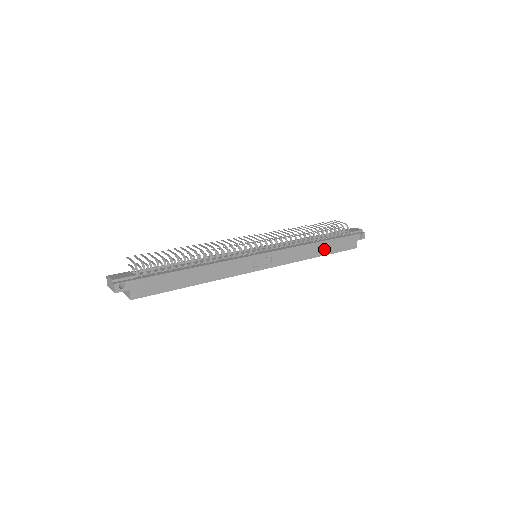
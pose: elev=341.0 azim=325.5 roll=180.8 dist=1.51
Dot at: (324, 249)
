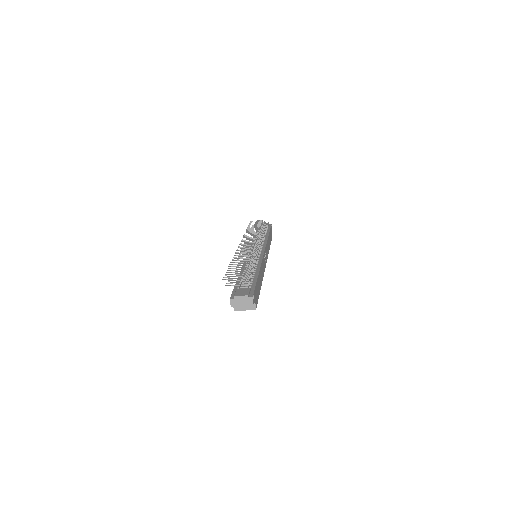
Dot at: (269, 241)
